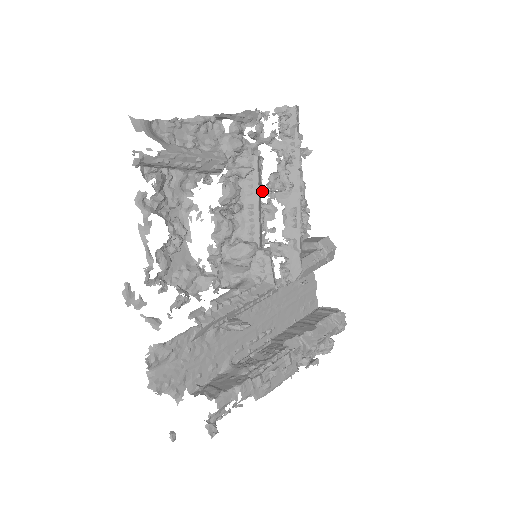
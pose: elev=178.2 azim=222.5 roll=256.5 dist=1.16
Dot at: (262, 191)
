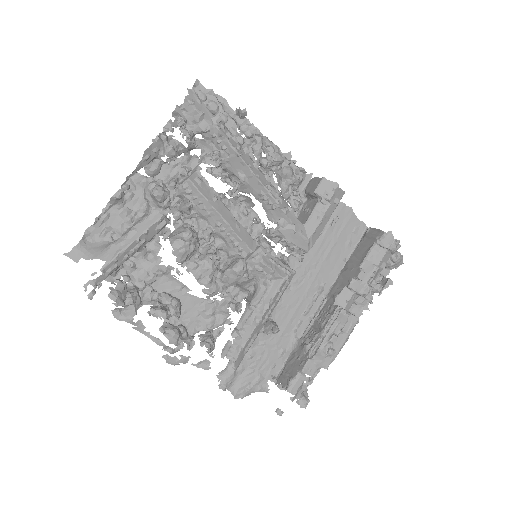
Dot at: (222, 195)
